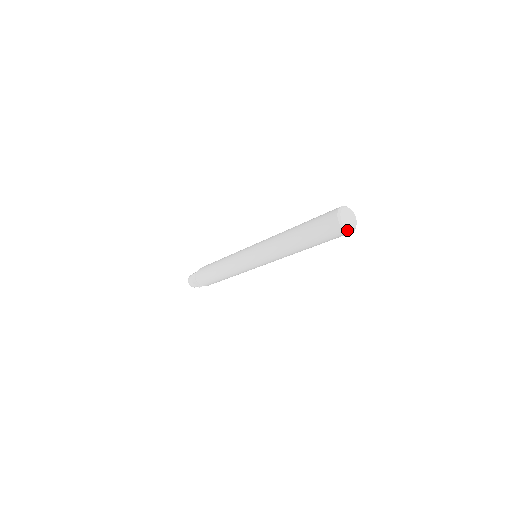
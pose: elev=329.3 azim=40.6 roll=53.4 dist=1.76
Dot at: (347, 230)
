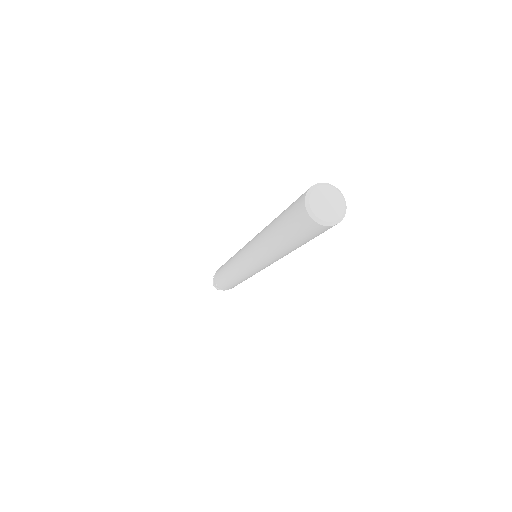
Dot at: (342, 217)
